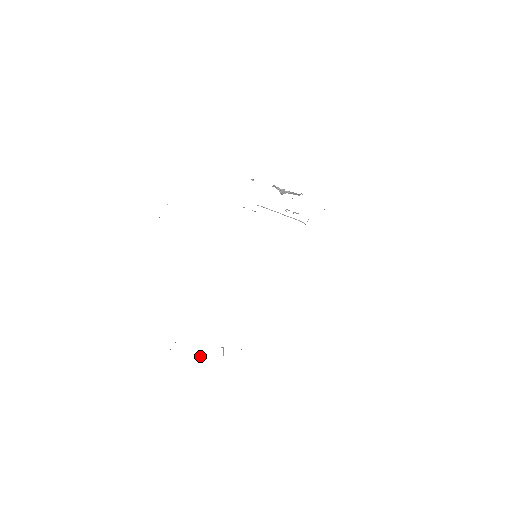
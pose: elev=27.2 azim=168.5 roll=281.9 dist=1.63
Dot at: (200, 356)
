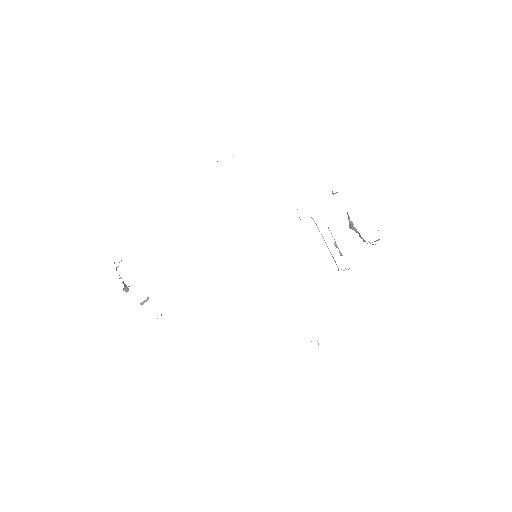
Dot at: occluded
